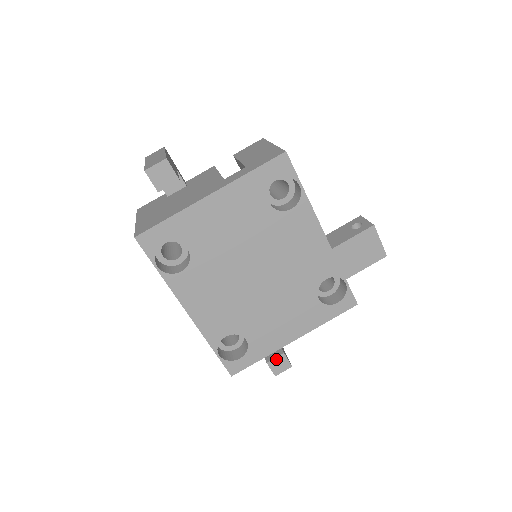
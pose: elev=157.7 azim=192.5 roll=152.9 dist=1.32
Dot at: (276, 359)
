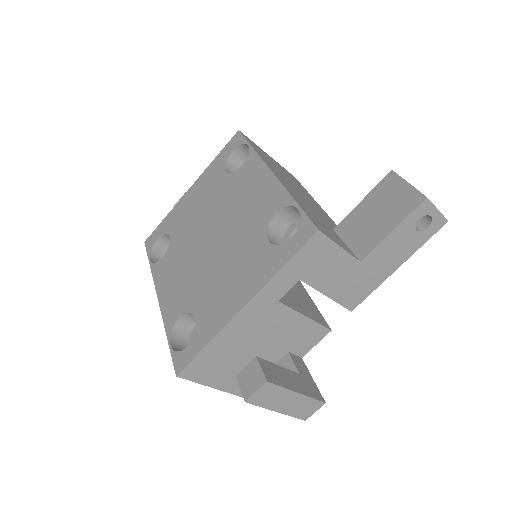
Dot at: (247, 369)
